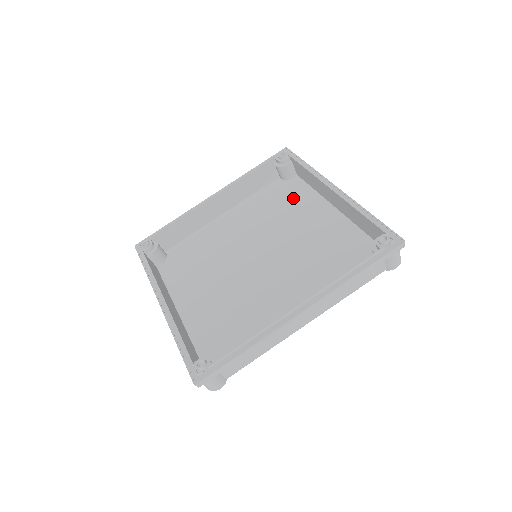
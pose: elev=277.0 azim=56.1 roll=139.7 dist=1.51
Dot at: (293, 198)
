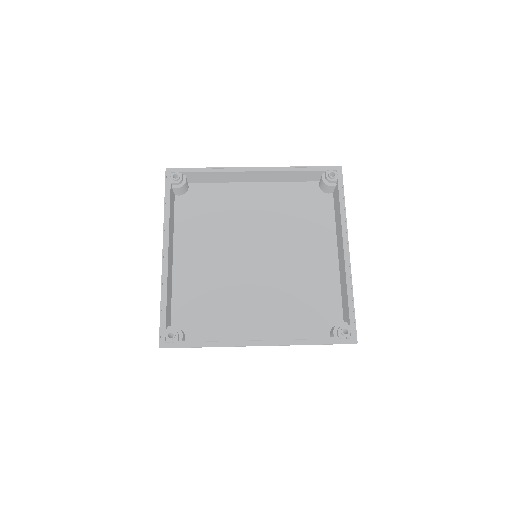
Dot at: (213, 201)
